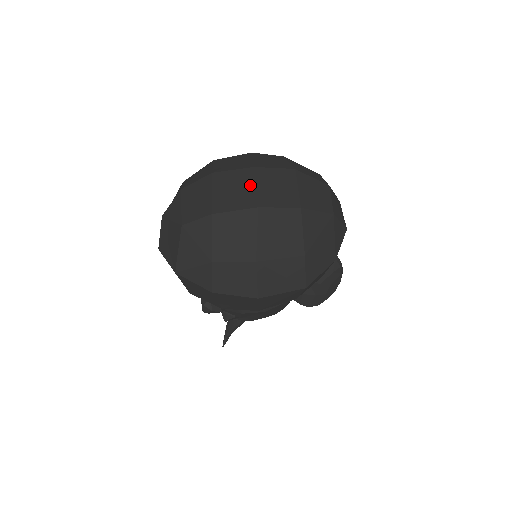
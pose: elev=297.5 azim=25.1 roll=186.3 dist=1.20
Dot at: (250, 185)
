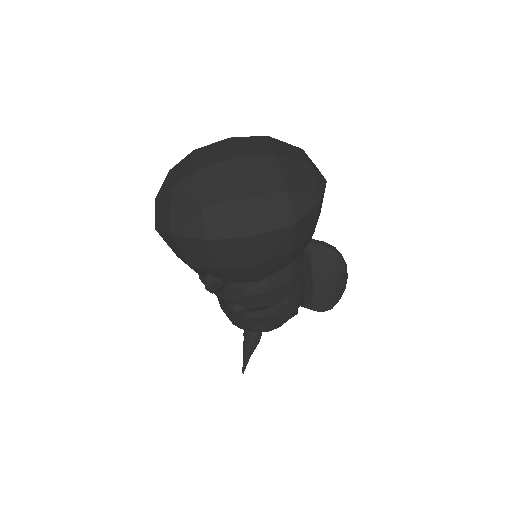
Dot at: (227, 147)
